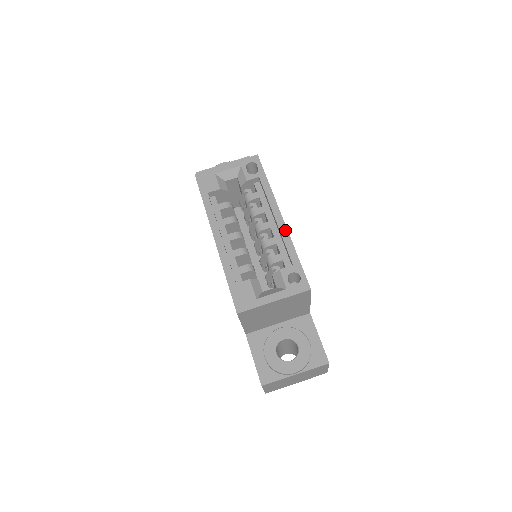
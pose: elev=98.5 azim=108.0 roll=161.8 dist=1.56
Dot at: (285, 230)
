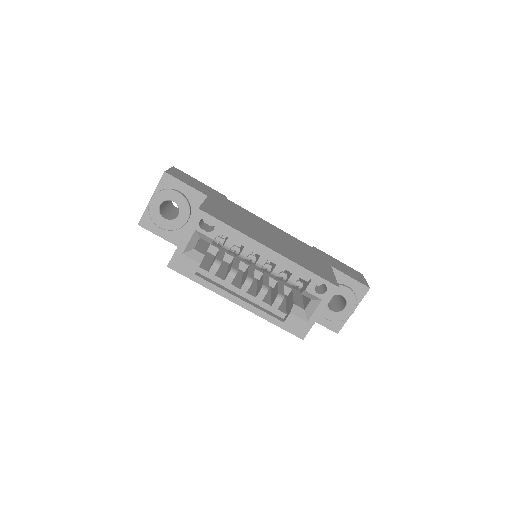
Dot at: (283, 258)
